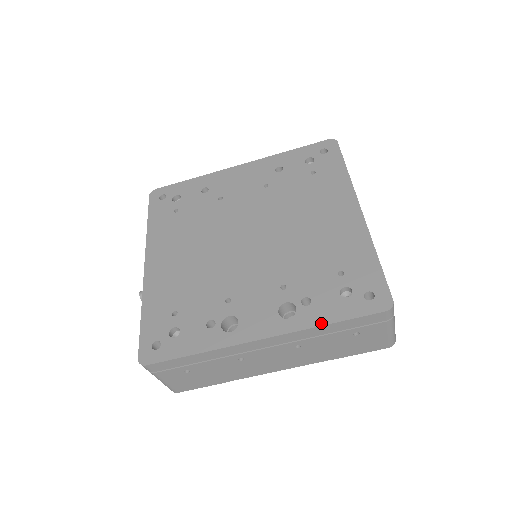
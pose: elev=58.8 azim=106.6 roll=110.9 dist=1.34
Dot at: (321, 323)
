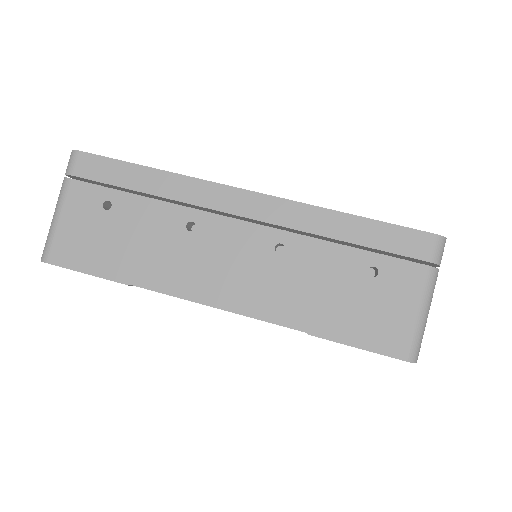
Dot at: (337, 211)
